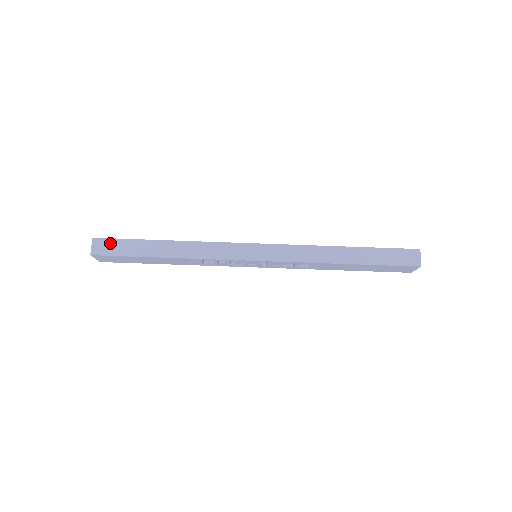
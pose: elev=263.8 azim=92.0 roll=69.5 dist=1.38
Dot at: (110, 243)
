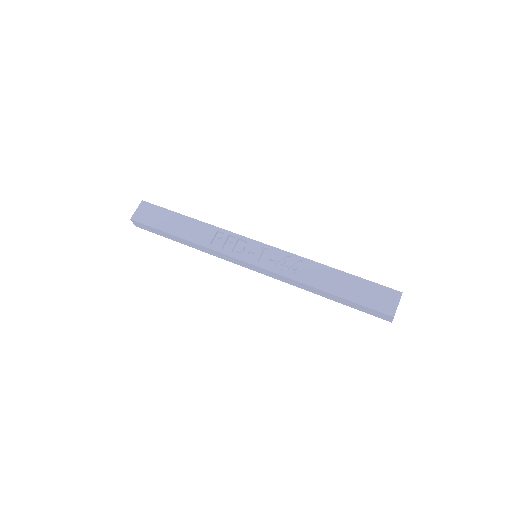
Dot at: occluded
